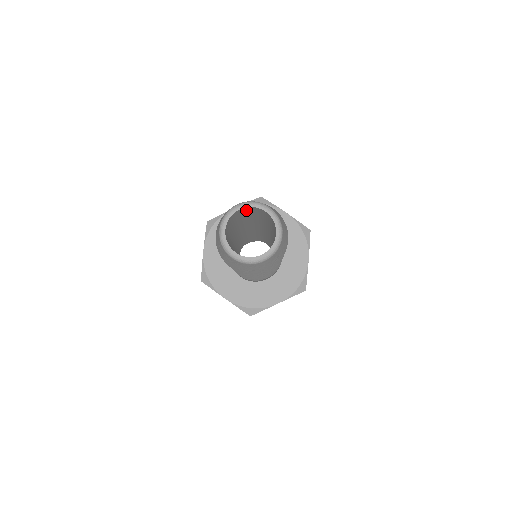
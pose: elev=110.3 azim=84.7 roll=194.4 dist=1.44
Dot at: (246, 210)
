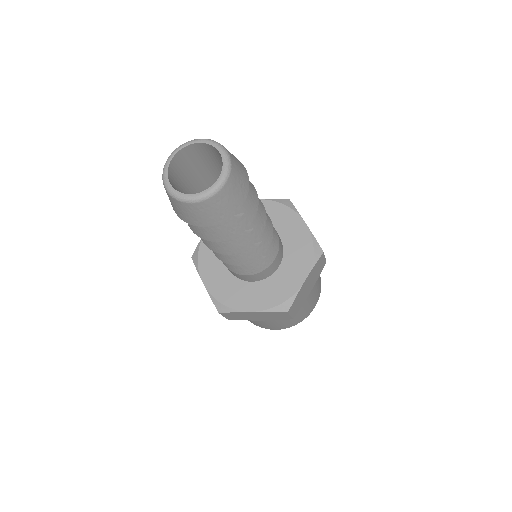
Dot at: (183, 161)
